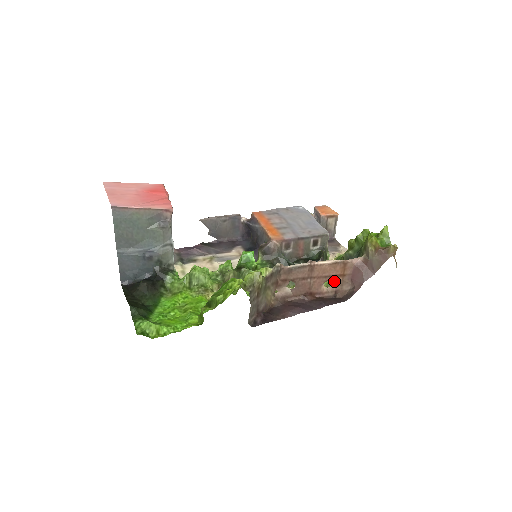
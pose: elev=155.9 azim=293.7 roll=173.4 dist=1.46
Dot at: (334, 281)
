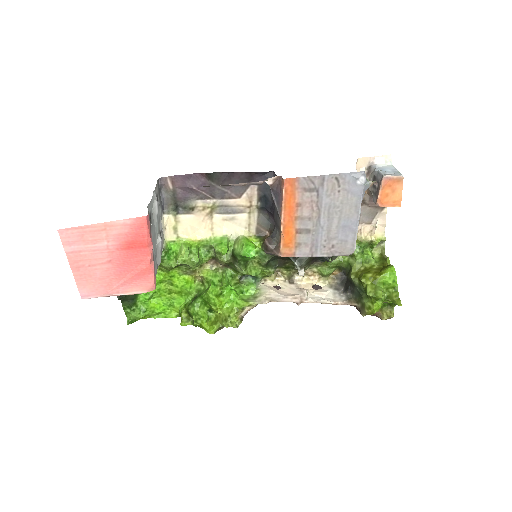
Dot at: (323, 290)
